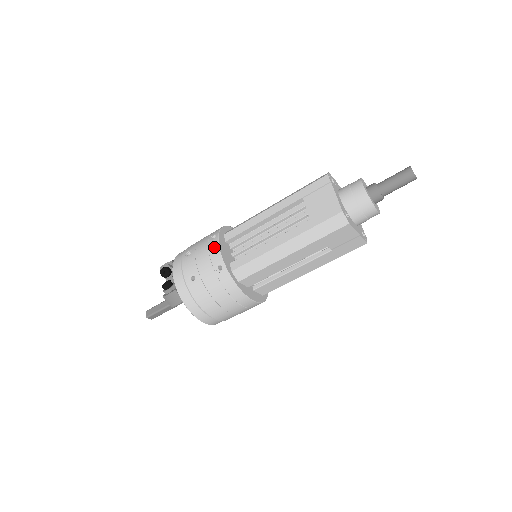
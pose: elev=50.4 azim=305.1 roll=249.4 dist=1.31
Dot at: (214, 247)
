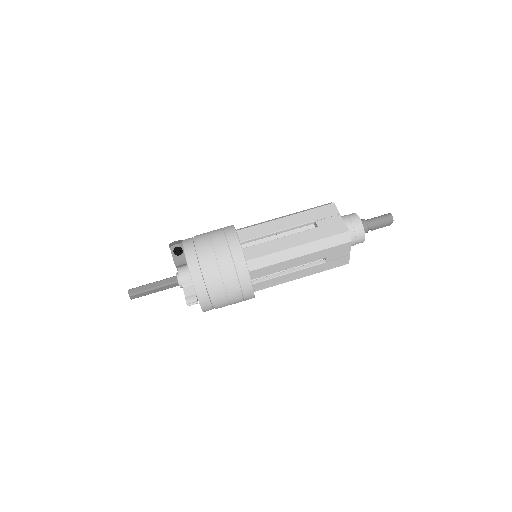
Dot at: occluded
